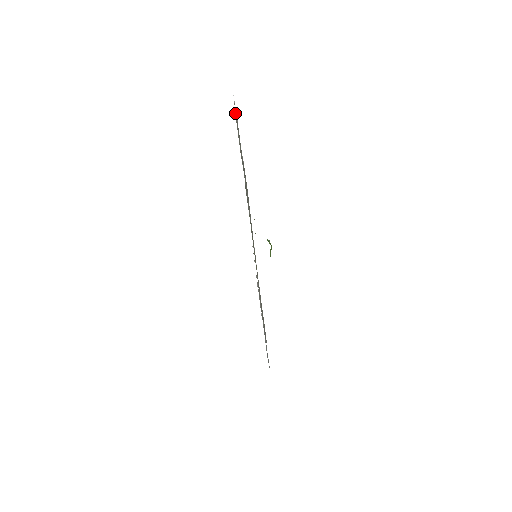
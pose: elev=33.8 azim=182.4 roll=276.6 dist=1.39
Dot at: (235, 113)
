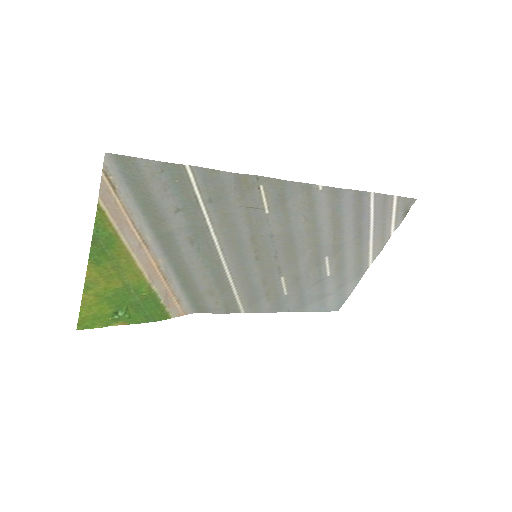
Dot at: (119, 177)
